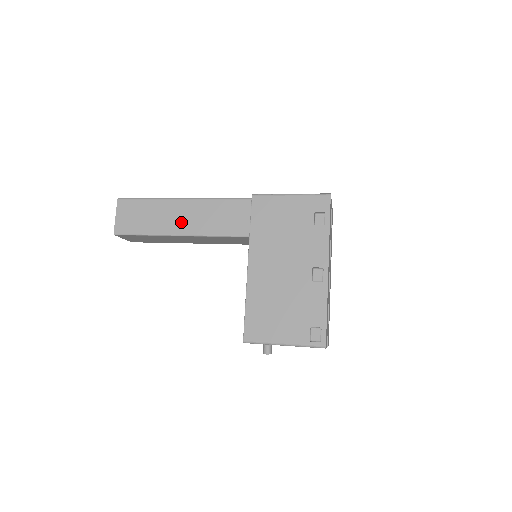
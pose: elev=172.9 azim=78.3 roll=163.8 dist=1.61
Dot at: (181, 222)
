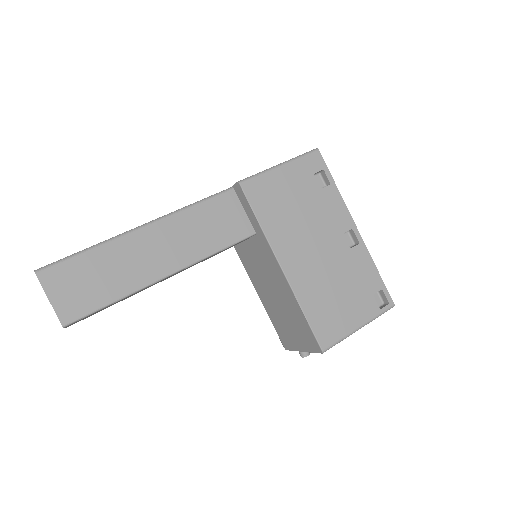
Dot at: (159, 258)
